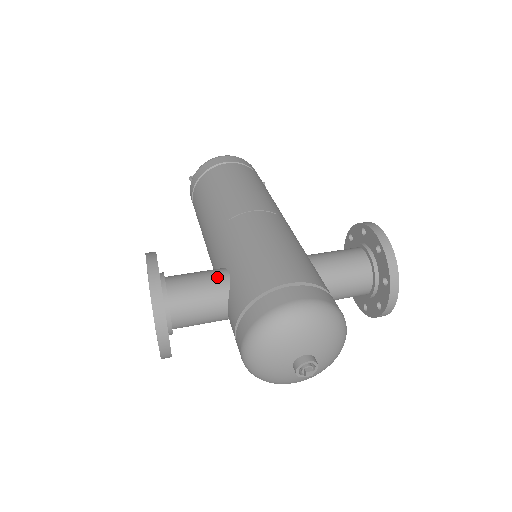
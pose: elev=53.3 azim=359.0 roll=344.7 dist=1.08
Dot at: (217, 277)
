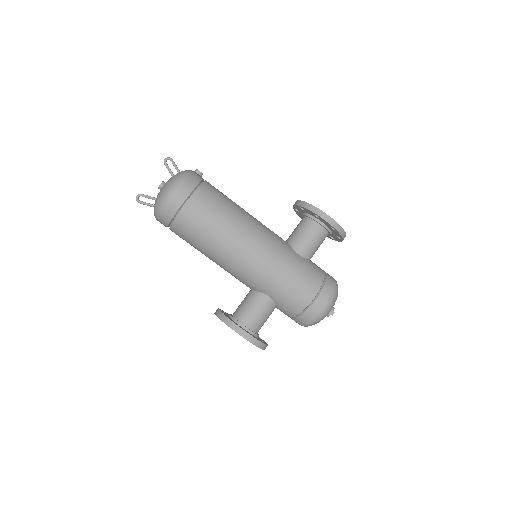
Dot at: (266, 304)
